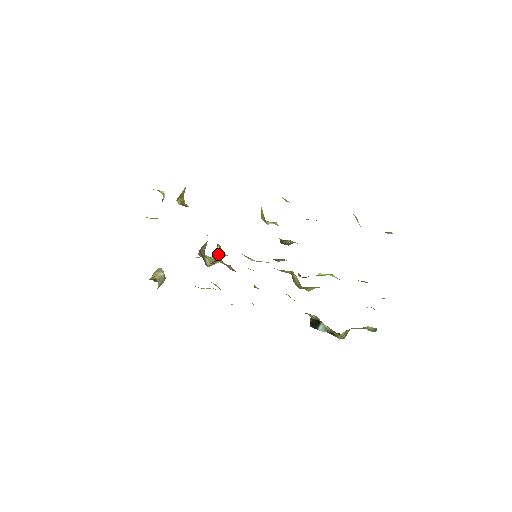
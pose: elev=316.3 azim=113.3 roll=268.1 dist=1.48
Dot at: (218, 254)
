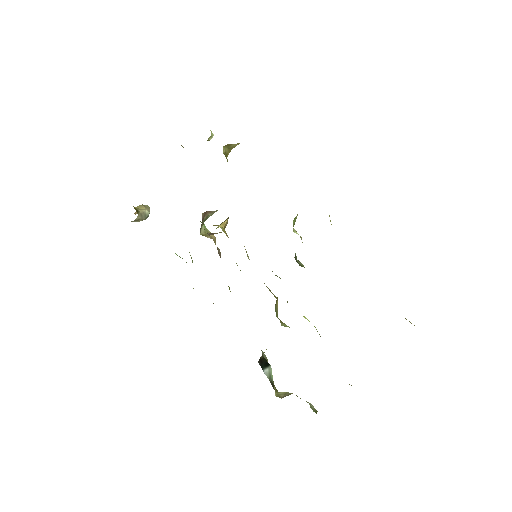
Dot at: (221, 228)
